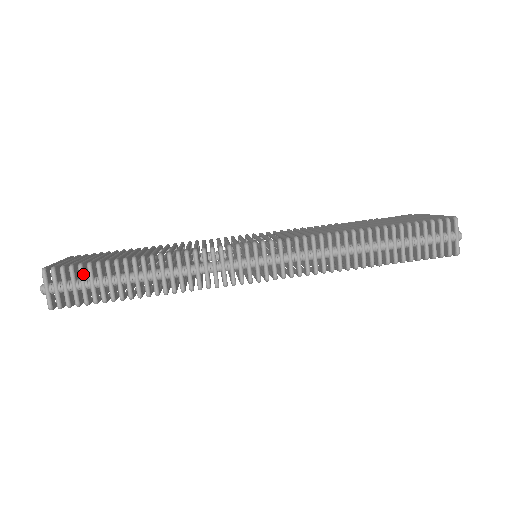
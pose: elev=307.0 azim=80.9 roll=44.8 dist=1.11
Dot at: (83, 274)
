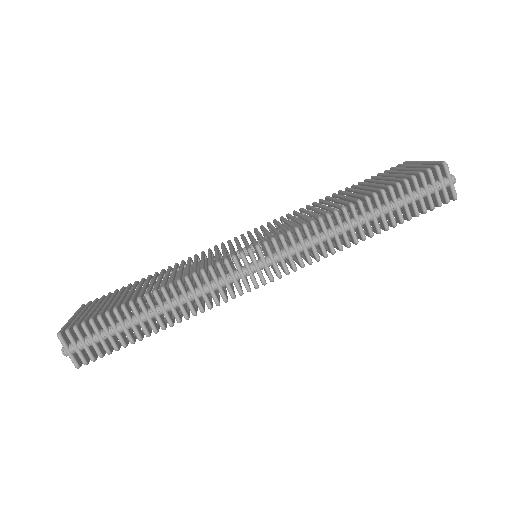
Dot at: (96, 328)
